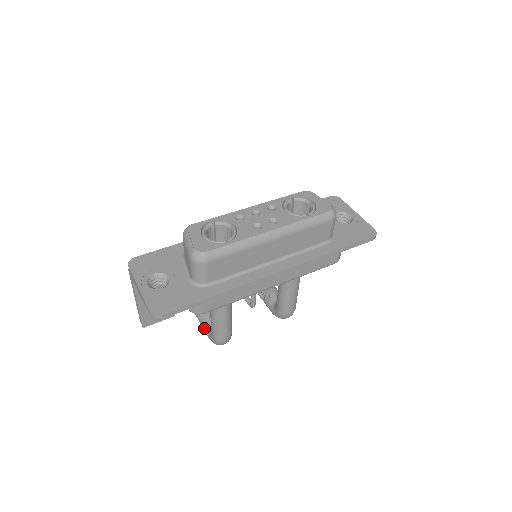
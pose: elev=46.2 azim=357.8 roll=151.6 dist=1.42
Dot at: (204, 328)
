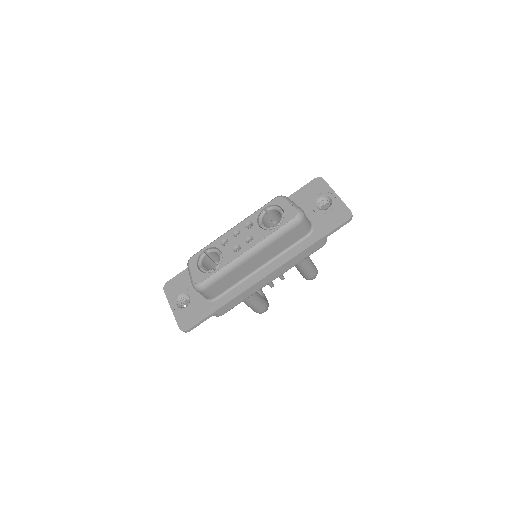
Dot at: occluded
